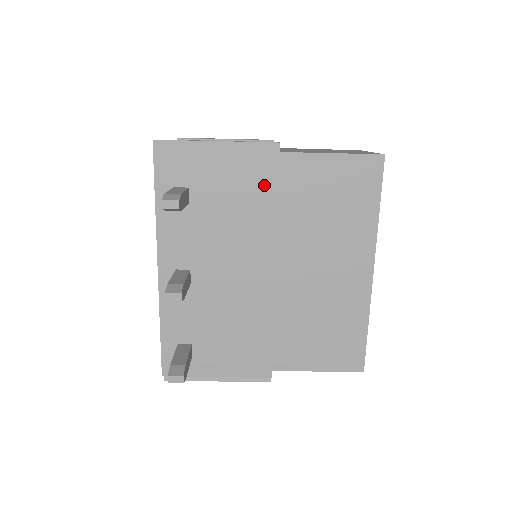
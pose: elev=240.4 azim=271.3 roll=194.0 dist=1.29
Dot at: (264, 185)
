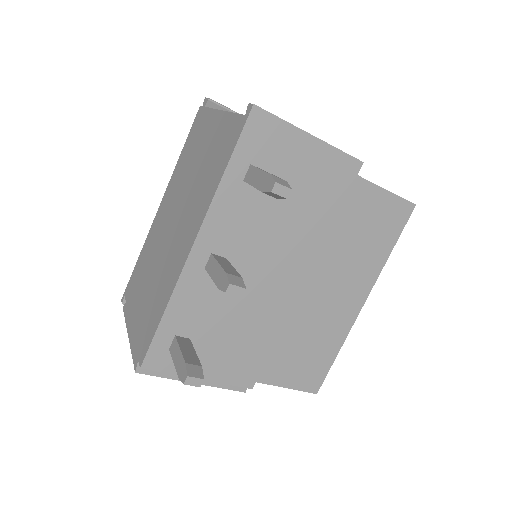
Dot at: (333, 197)
